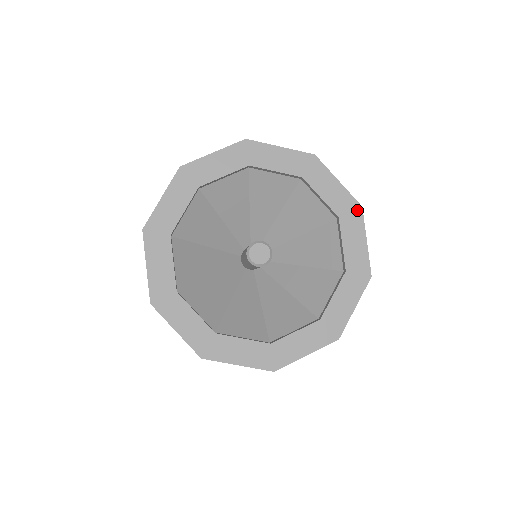
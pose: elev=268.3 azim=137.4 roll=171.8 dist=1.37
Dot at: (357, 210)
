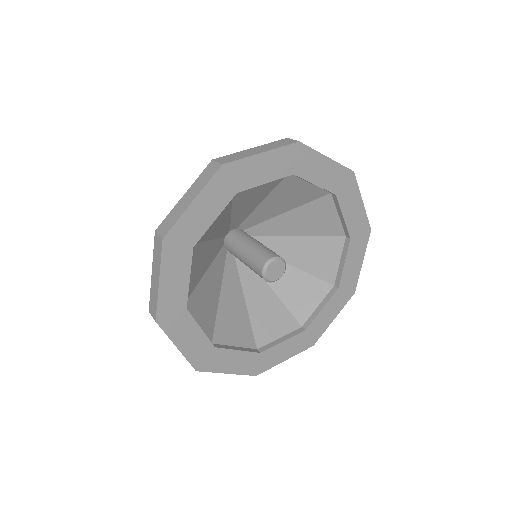
Dot at: (351, 293)
